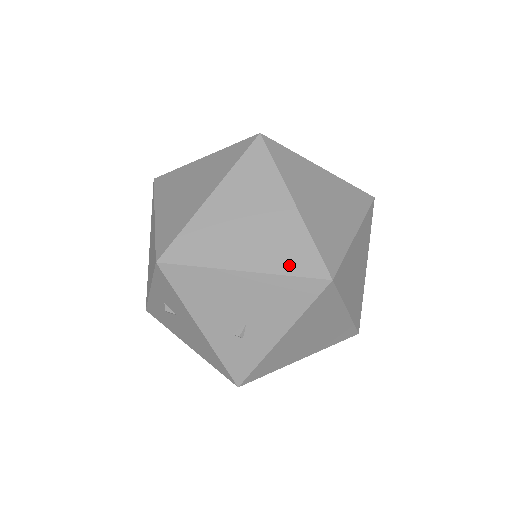
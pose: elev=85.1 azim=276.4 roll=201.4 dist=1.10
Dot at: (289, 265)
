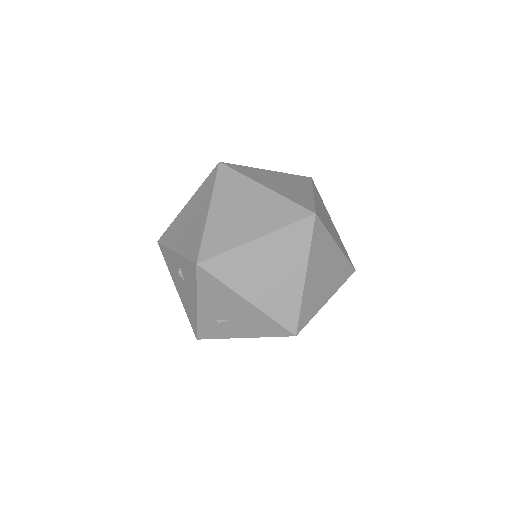
Dot at: (277, 313)
